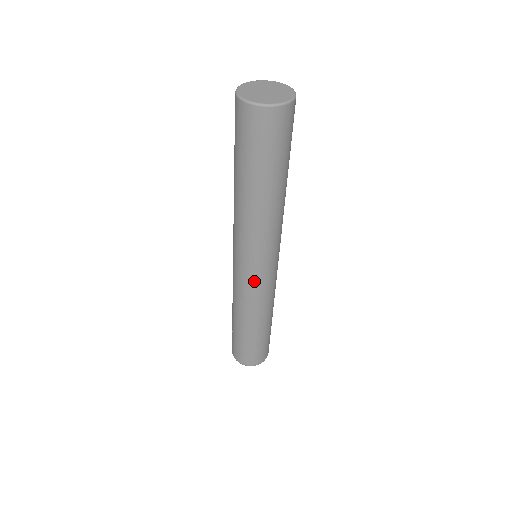
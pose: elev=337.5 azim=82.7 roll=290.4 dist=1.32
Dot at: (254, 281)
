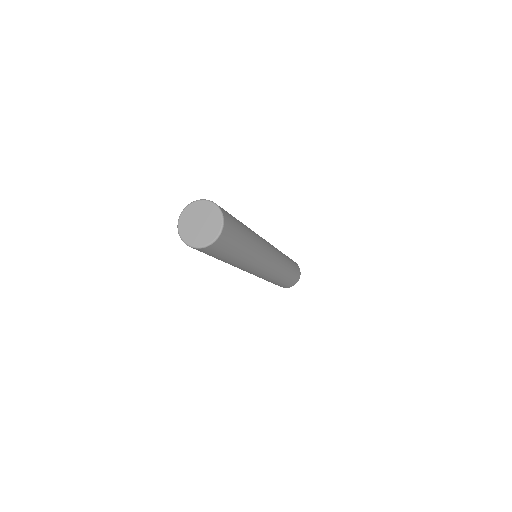
Dot at: occluded
